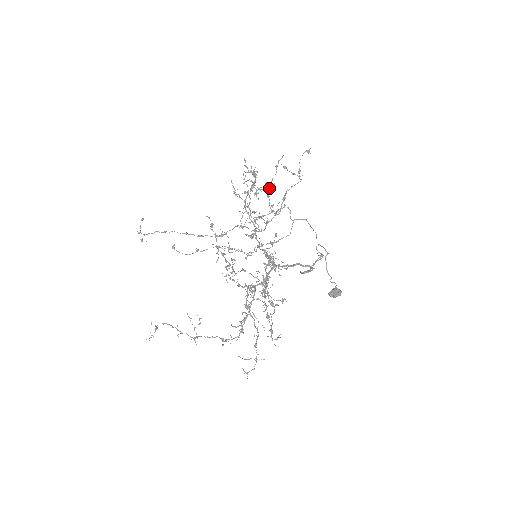
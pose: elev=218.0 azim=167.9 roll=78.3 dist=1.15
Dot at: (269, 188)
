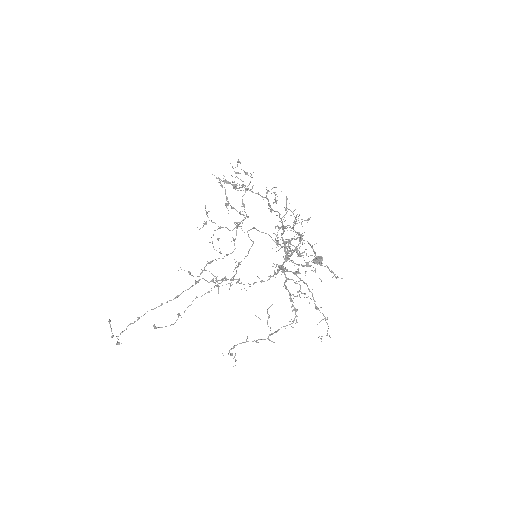
Dot at: (228, 202)
